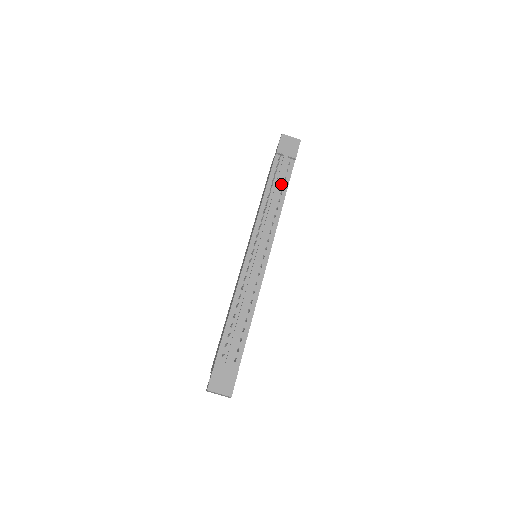
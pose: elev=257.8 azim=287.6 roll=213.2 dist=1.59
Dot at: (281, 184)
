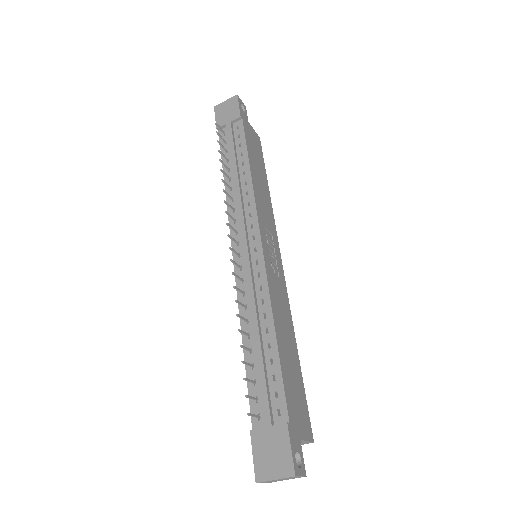
Dot at: (238, 155)
